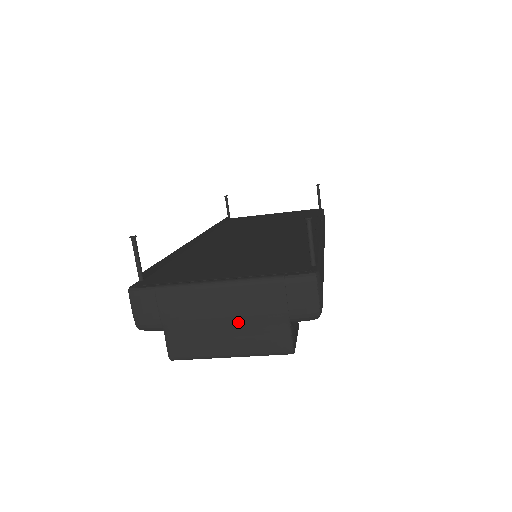
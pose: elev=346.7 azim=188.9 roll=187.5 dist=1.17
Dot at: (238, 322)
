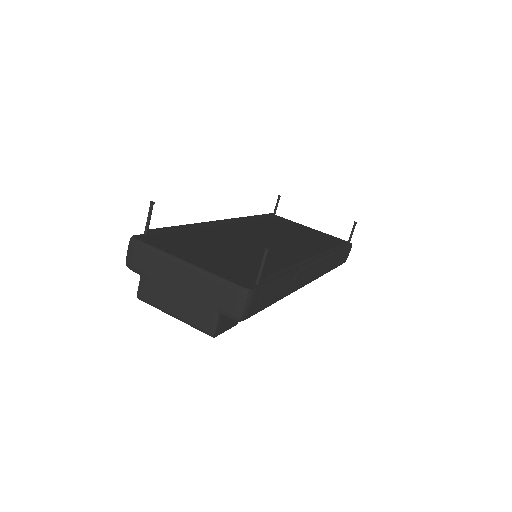
Dot at: (186, 296)
